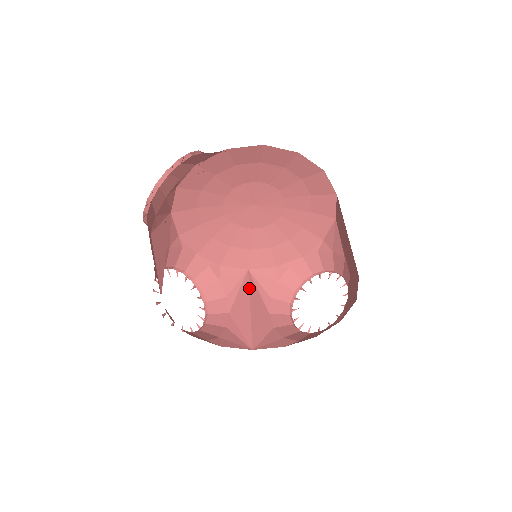
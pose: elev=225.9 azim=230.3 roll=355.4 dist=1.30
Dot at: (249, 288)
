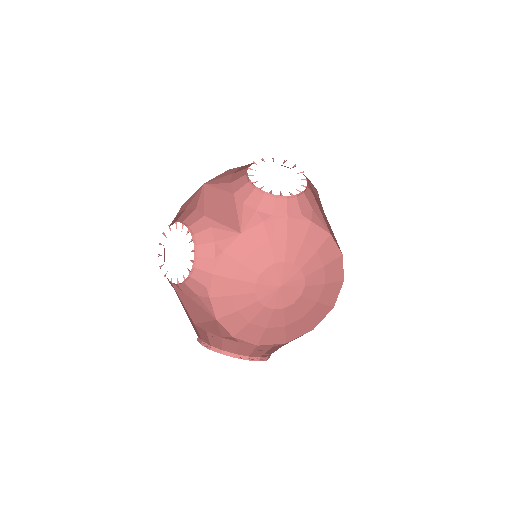
Dot at: (214, 198)
